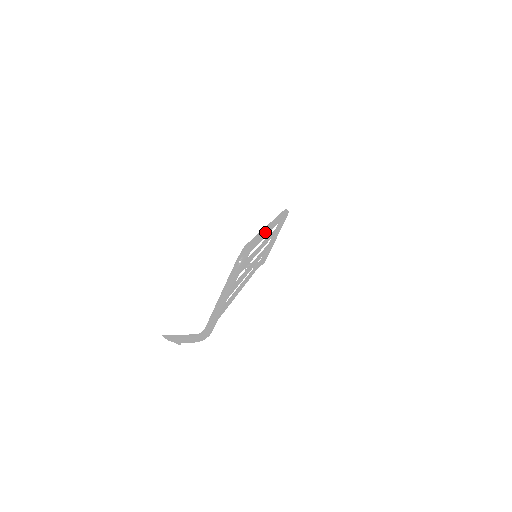
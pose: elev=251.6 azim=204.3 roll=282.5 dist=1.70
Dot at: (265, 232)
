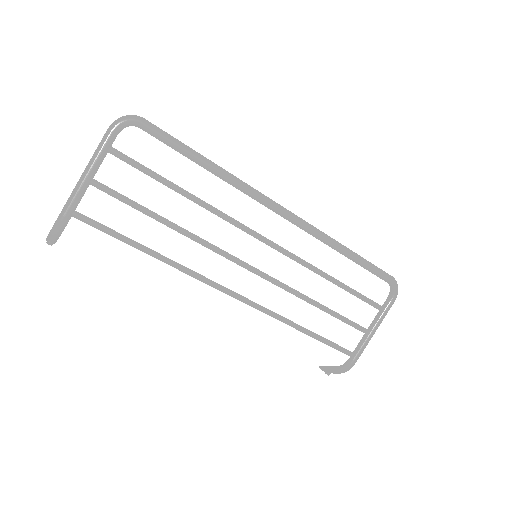
Dot at: (226, 171)
